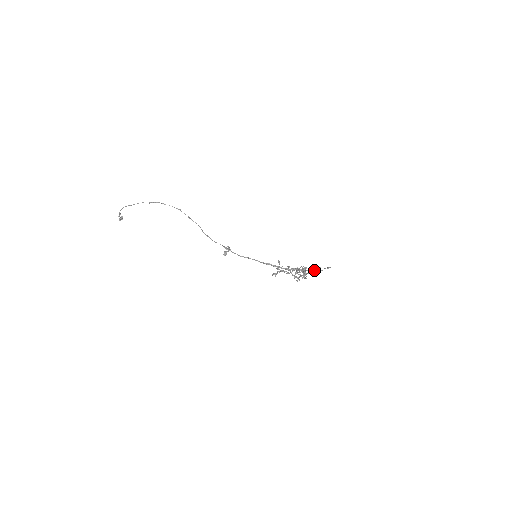
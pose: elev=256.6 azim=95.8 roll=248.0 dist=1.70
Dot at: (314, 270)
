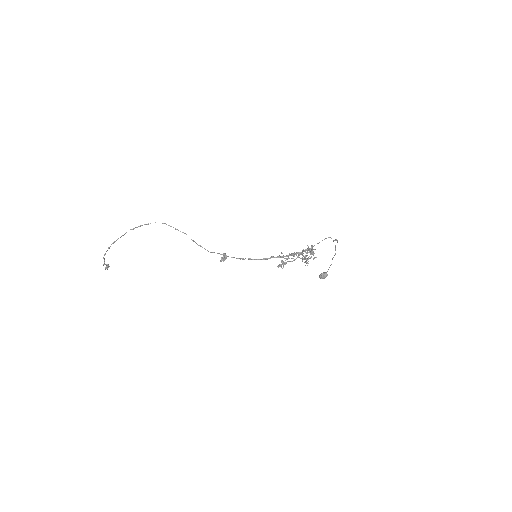
Dot at: (323, 272)
